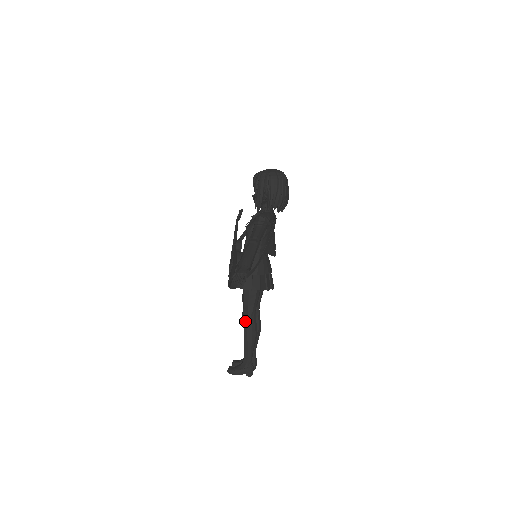
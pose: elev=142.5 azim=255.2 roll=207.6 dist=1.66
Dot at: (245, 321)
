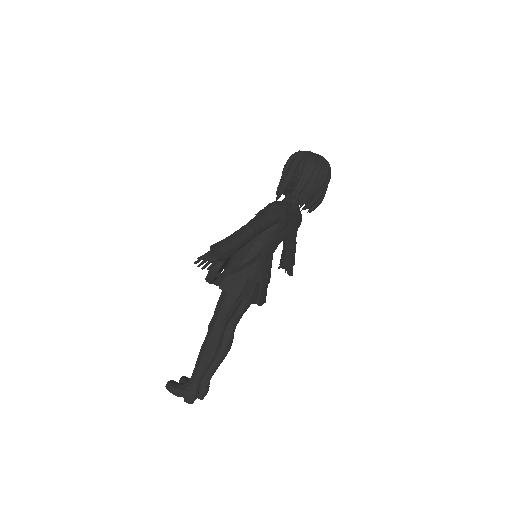
Dot at: (209, 330)
